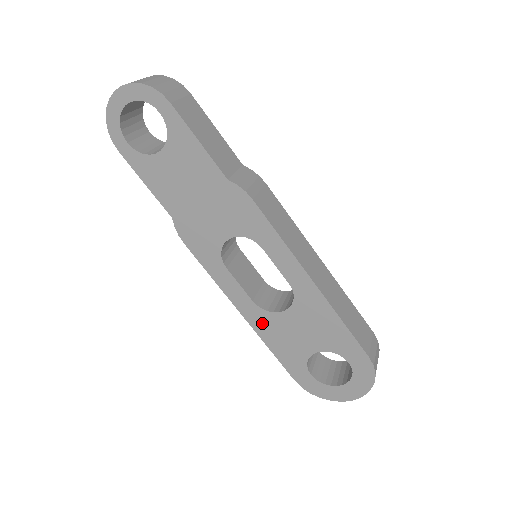
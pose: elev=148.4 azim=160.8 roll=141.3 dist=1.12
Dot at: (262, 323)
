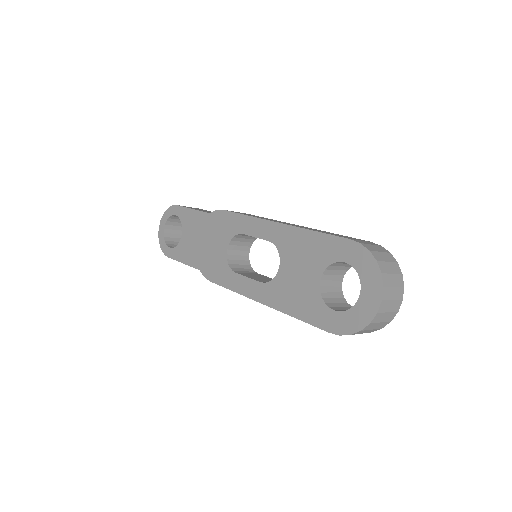
Dot at: (276, 296)
